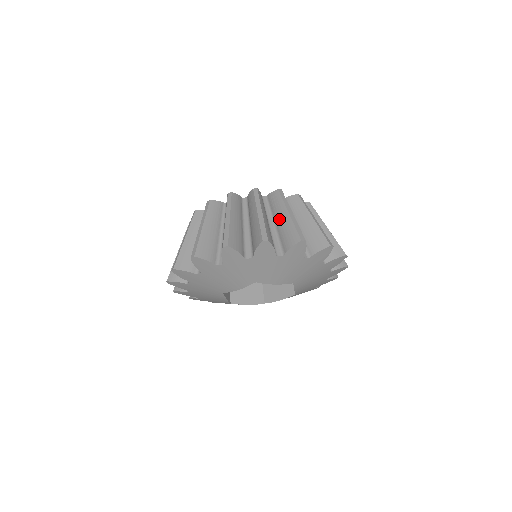
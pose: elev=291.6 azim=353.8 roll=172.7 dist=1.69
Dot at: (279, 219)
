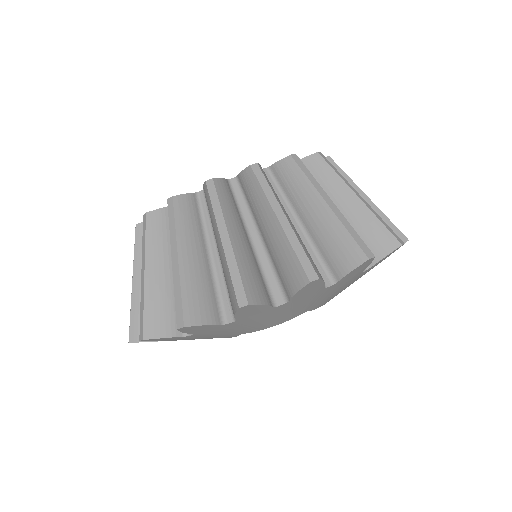
Dot at: (340, 207)
